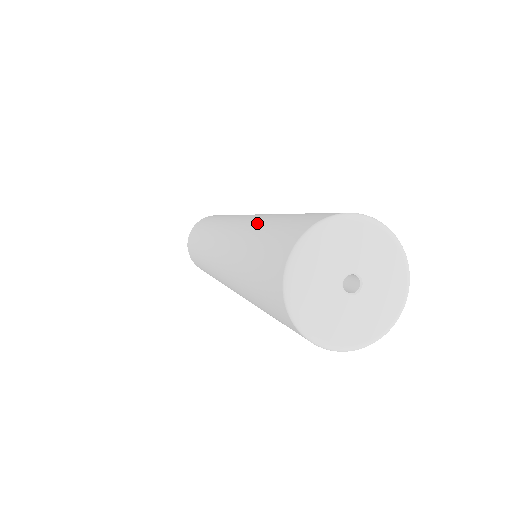
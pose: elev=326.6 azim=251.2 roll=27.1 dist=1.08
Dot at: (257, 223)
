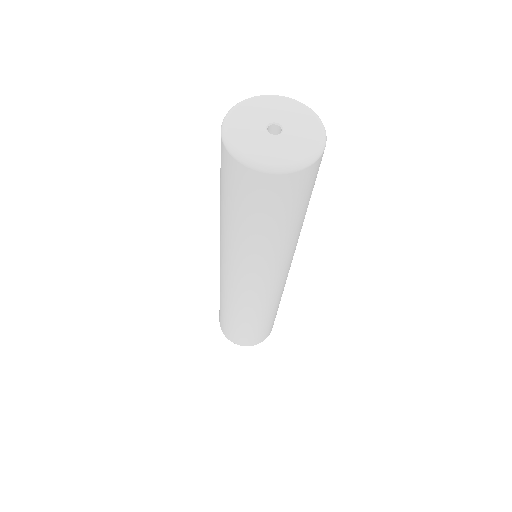
Dot at: occluded
